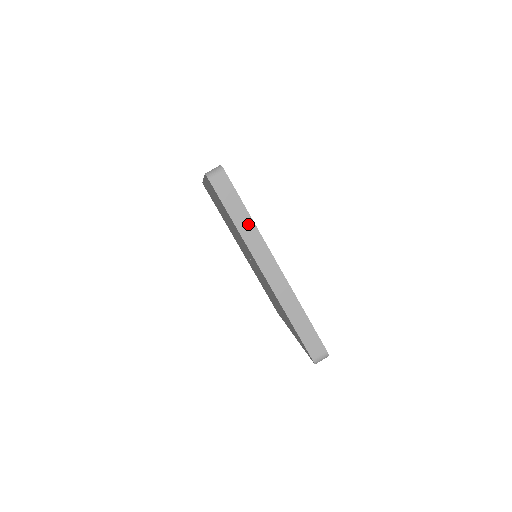
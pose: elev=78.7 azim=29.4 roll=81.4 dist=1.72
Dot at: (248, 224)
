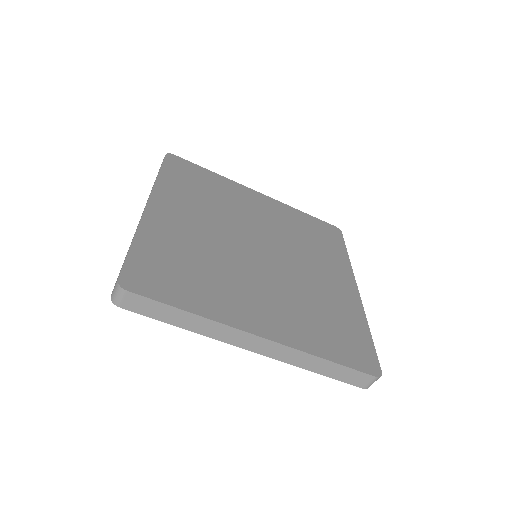
Dot at: (196, 321)
